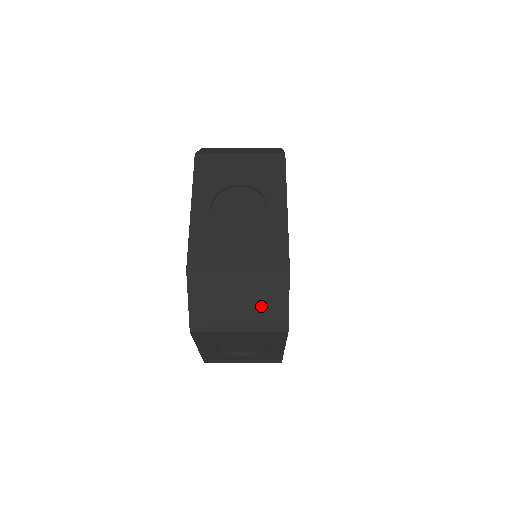
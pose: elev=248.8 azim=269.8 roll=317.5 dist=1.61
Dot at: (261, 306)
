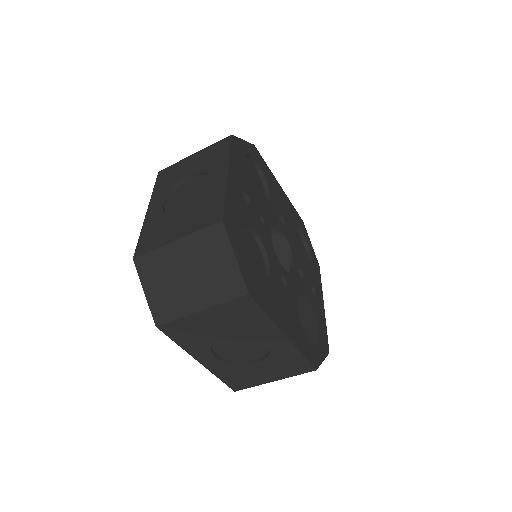
Dot at: (210, 273)
